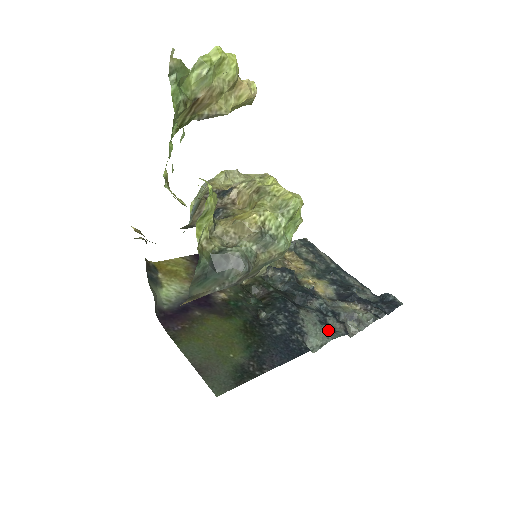
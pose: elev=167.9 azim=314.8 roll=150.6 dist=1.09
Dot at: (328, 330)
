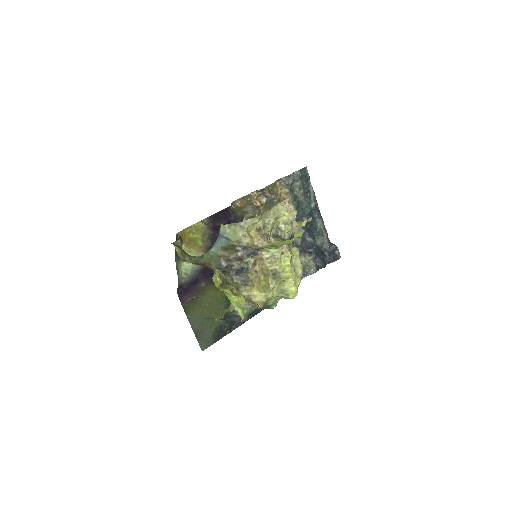
Dot at: occluded
